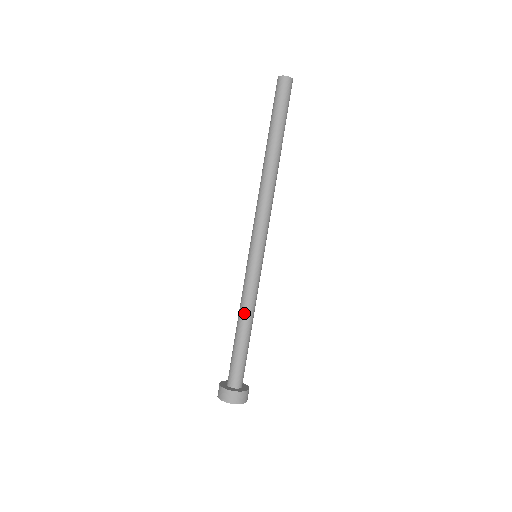
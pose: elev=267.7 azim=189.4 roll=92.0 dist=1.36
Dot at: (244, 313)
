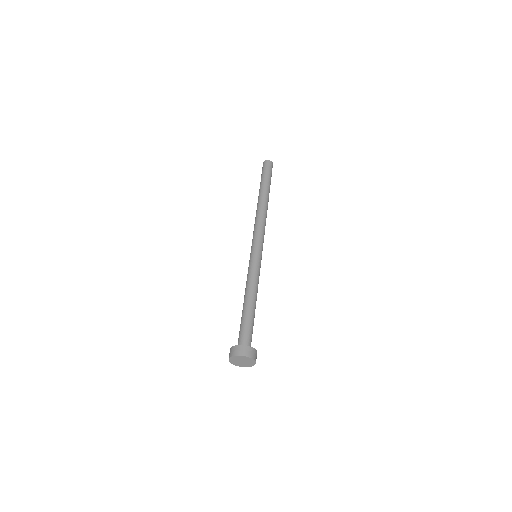
Dot at: (248, 290)
